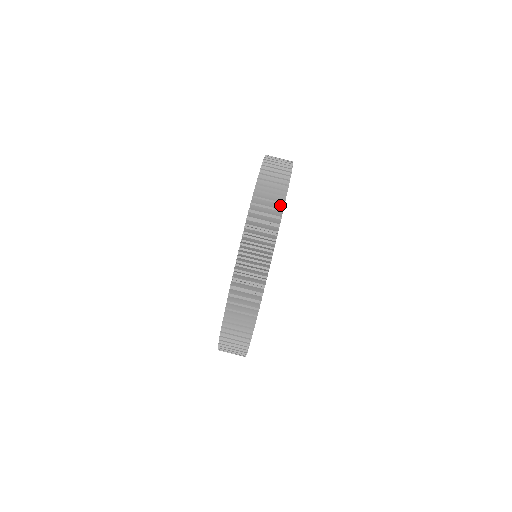
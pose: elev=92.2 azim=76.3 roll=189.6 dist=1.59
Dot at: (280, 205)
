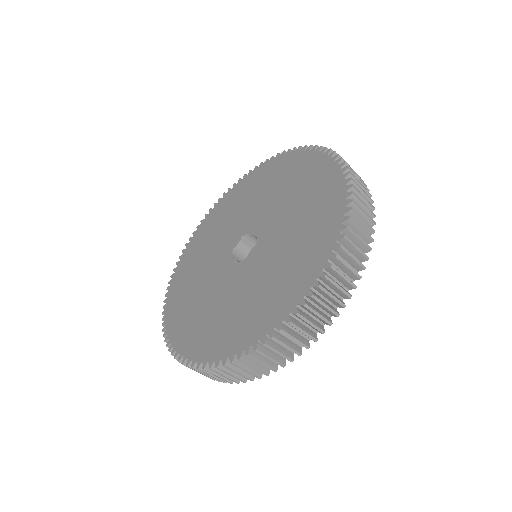
Dot at: (234, 380)
